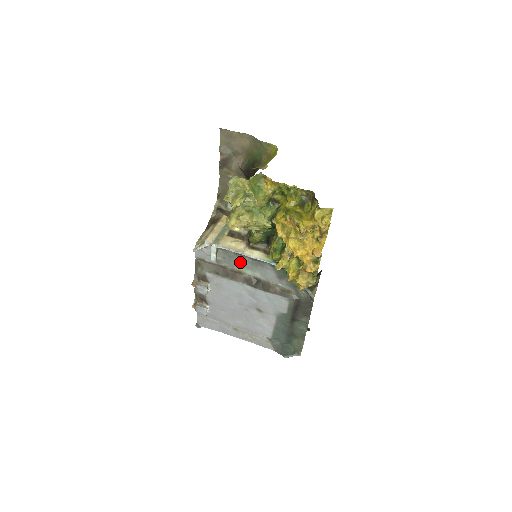
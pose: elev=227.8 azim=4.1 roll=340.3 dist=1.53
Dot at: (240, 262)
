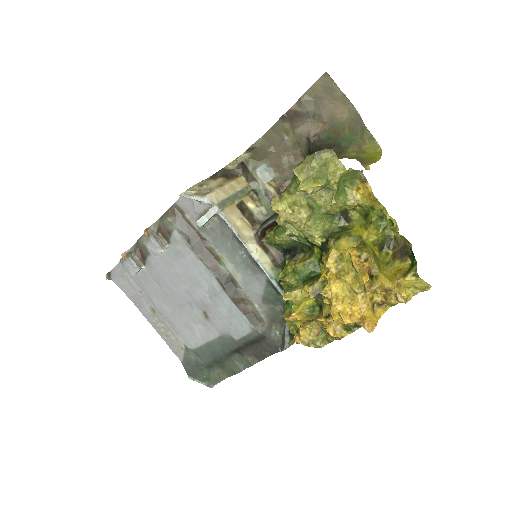
Dot at: (230, 248)
